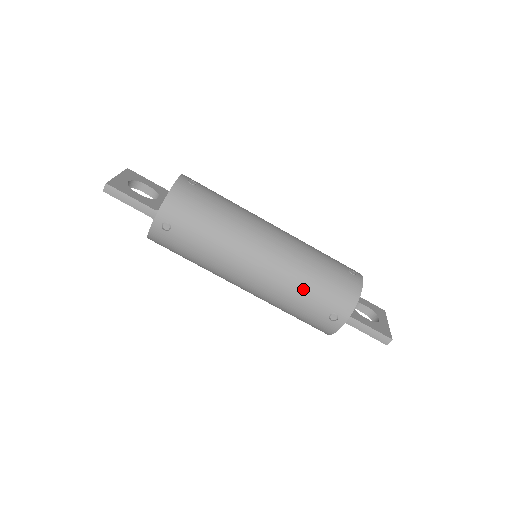
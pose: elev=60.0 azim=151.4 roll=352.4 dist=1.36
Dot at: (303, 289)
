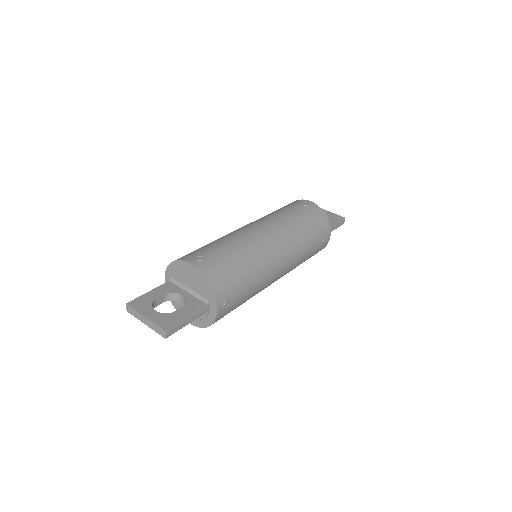
Dot at: (307, 244)
